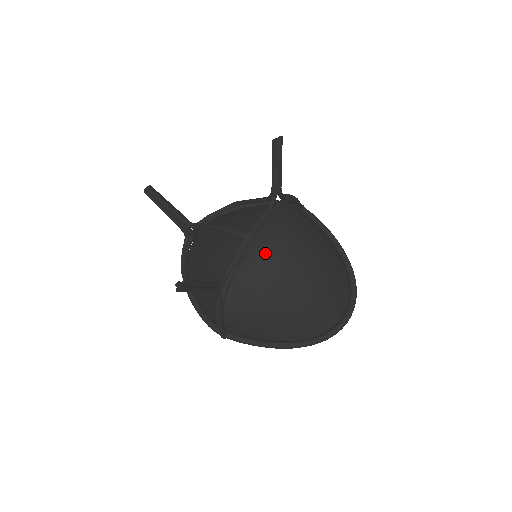
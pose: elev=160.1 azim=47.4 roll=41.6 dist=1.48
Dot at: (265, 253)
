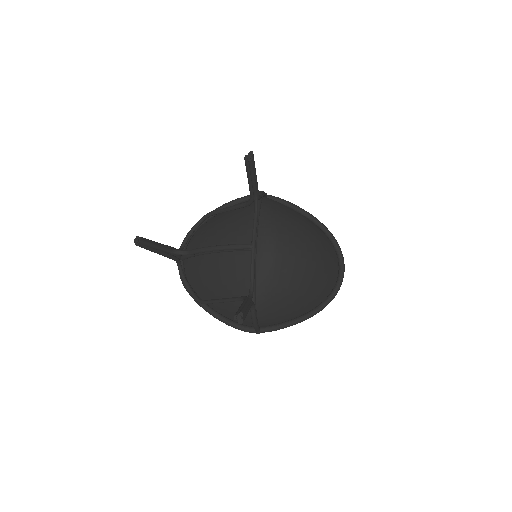
Dot at: (273, 254)
